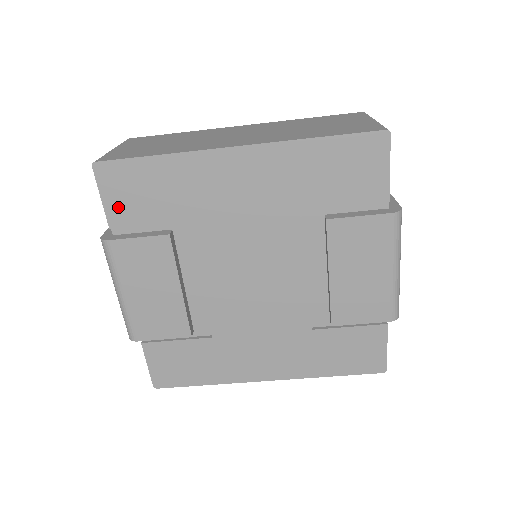
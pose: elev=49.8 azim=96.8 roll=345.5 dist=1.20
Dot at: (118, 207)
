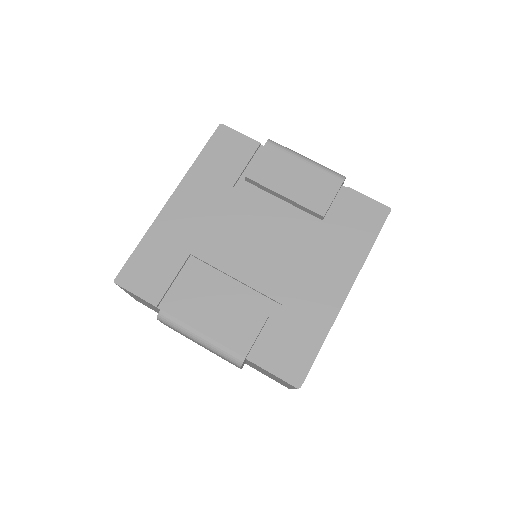
Dot at: (148, 289)
